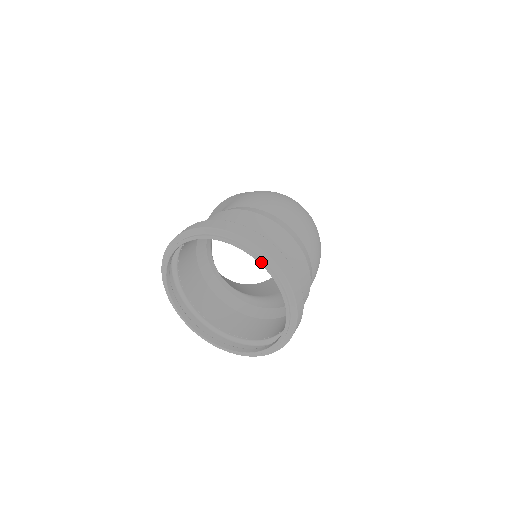
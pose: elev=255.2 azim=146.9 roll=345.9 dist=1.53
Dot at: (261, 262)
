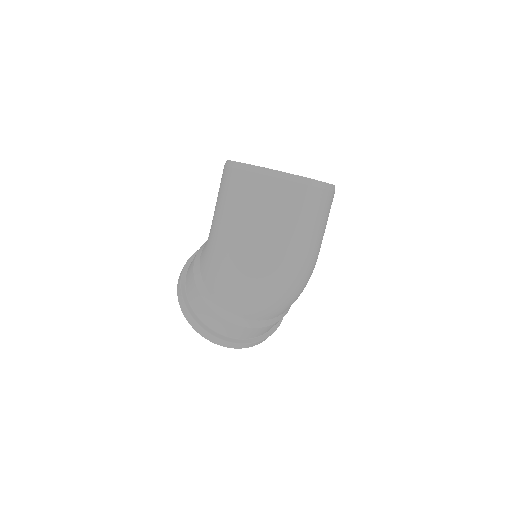
Dot at: occluded
